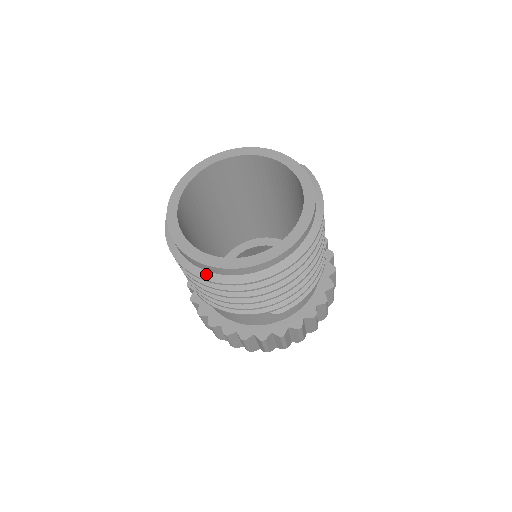
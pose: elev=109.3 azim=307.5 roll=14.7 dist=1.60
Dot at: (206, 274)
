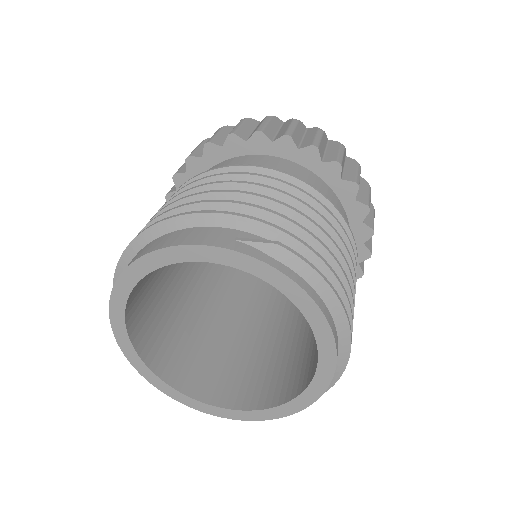
Dot at: occluded
